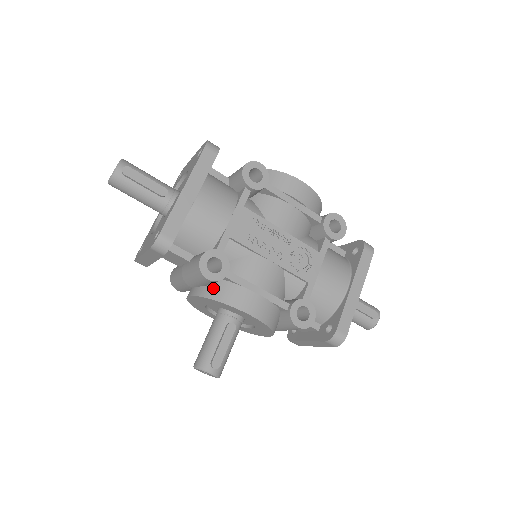
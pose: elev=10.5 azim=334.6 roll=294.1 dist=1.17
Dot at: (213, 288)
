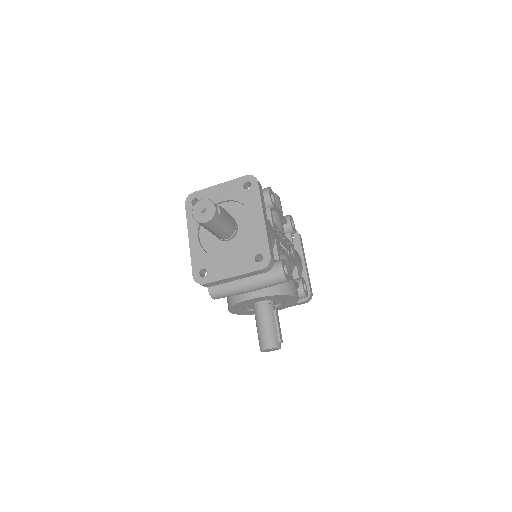
Dot at: (276, 287)
